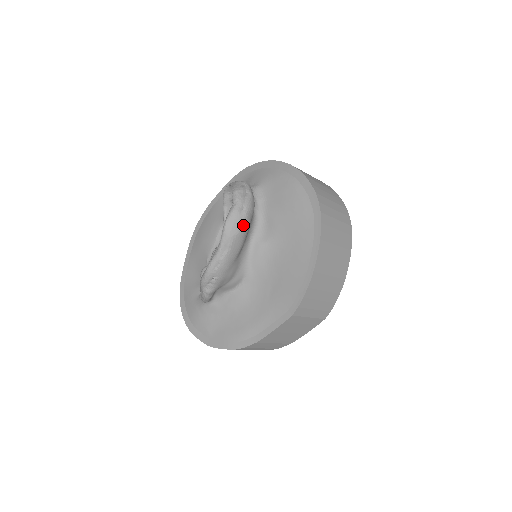
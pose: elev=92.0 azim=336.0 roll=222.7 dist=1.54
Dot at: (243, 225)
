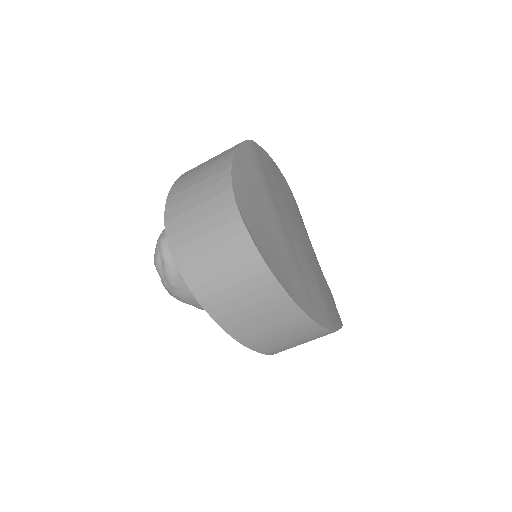
Dot at: (179, 293)
